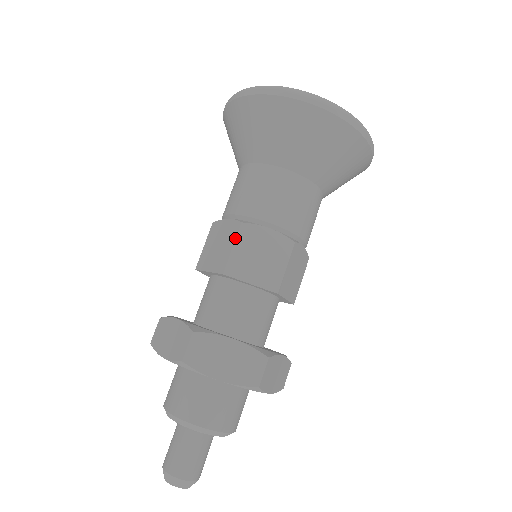
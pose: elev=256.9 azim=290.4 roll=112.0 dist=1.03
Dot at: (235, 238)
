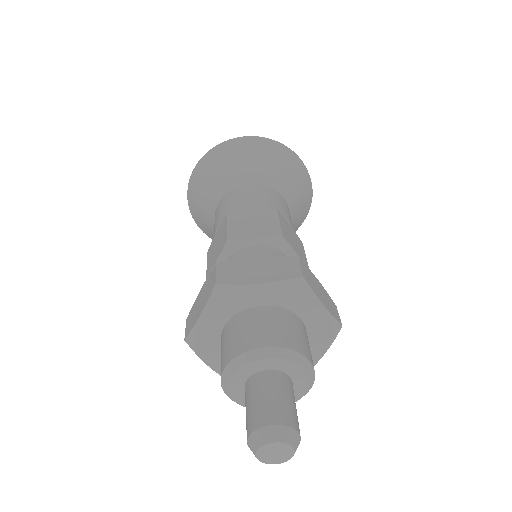
Dot at: (226, 221)
